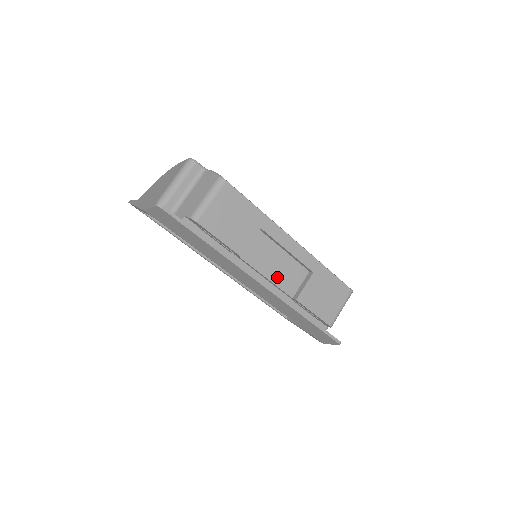
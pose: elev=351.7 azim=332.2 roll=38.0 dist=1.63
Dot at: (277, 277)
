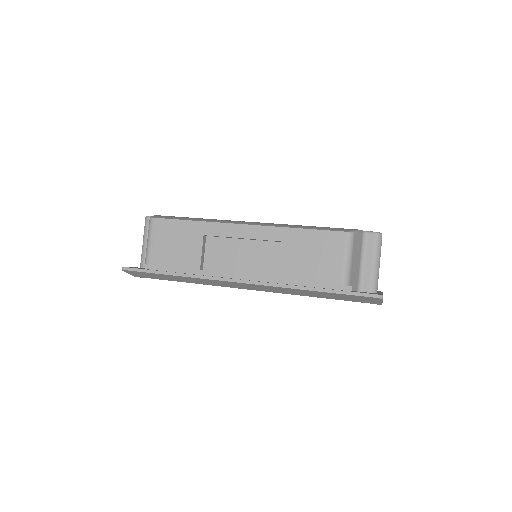
Dot at: (252, 267)
